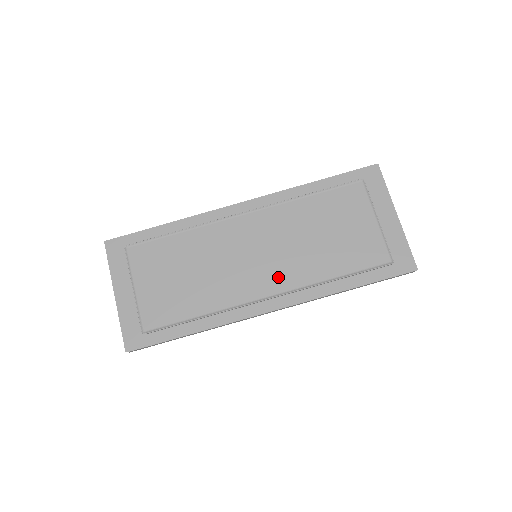
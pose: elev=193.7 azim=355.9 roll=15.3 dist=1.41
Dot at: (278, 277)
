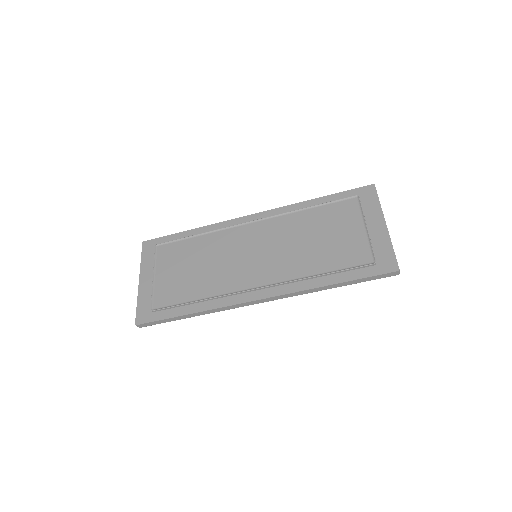
Dot at: (269, 272)
